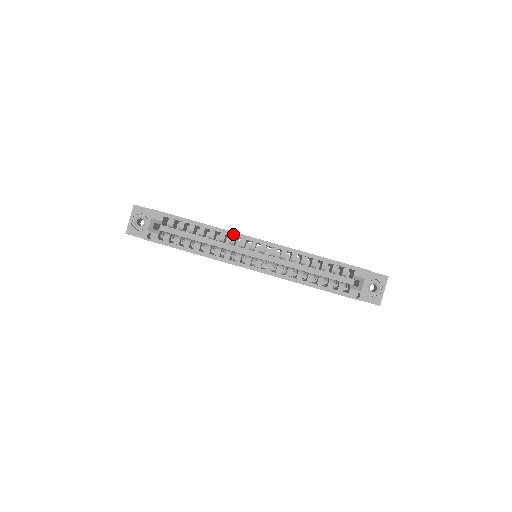
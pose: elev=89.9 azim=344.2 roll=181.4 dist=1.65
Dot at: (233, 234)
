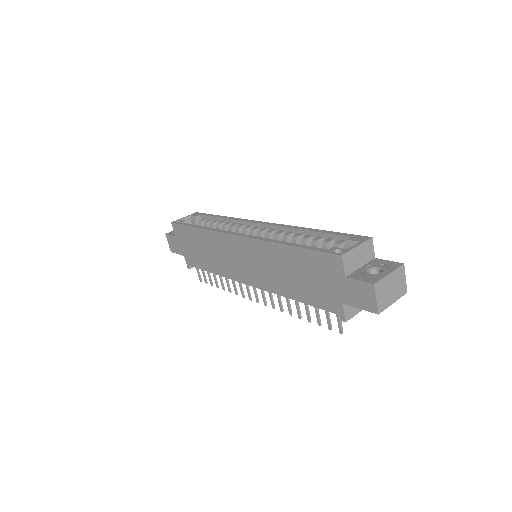
Dot at: (244, 220)
